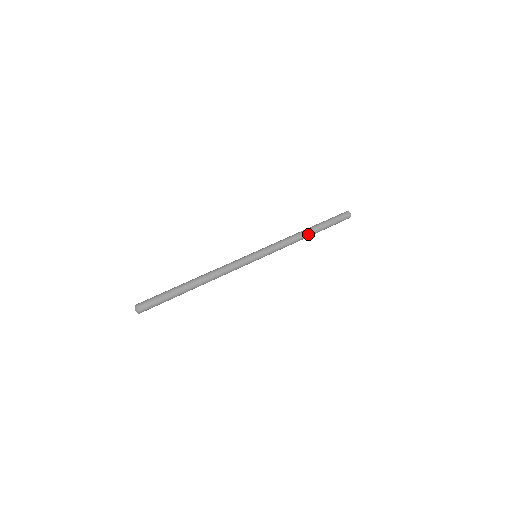
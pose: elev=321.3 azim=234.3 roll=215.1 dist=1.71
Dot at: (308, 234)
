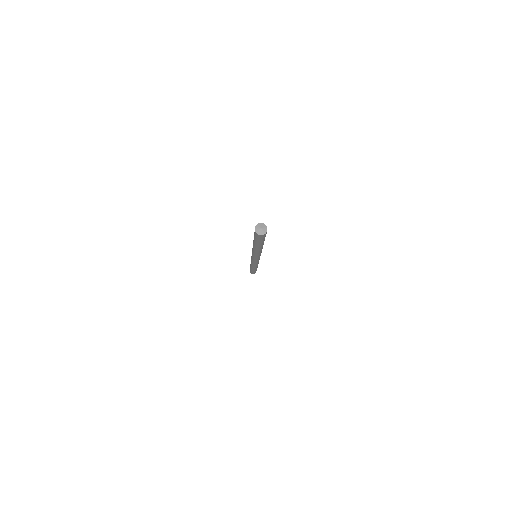
Dot at: occluded
